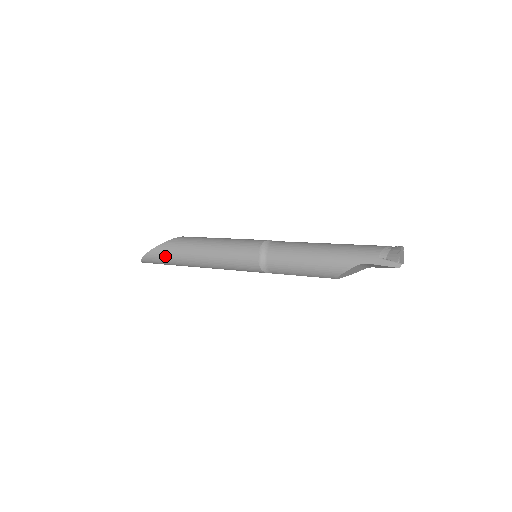
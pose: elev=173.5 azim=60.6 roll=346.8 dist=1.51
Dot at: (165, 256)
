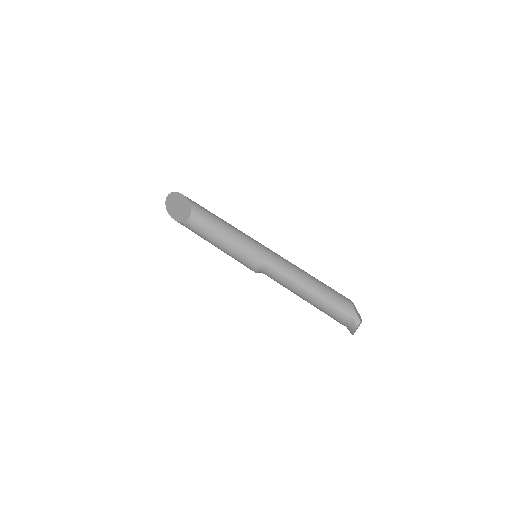
Dot at: occluded
